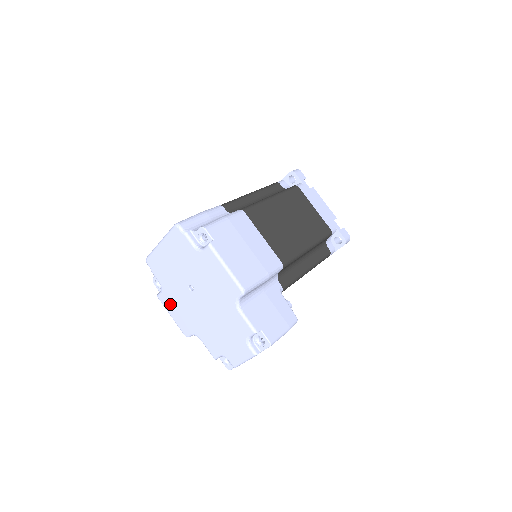
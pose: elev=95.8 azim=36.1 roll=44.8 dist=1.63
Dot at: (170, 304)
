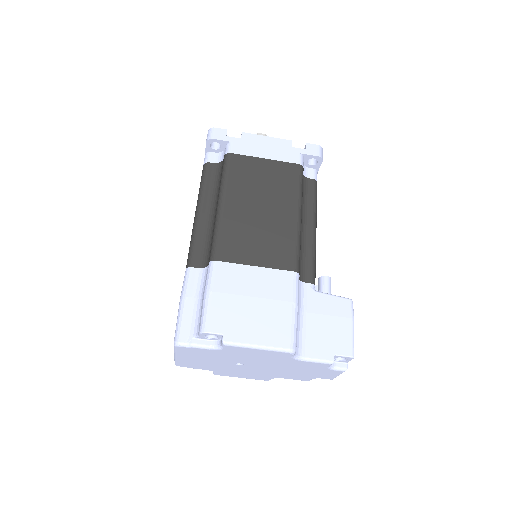
Dot at: (231, 375)
